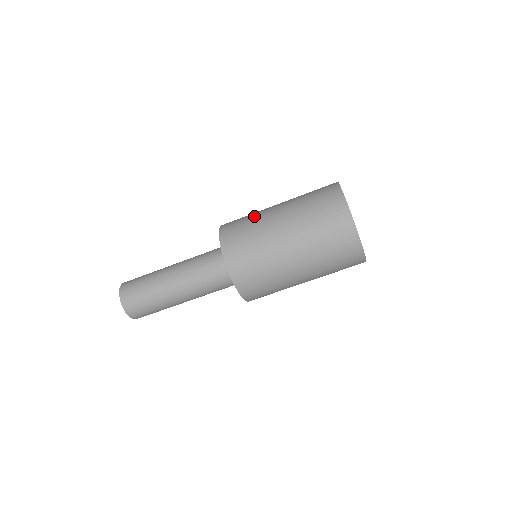
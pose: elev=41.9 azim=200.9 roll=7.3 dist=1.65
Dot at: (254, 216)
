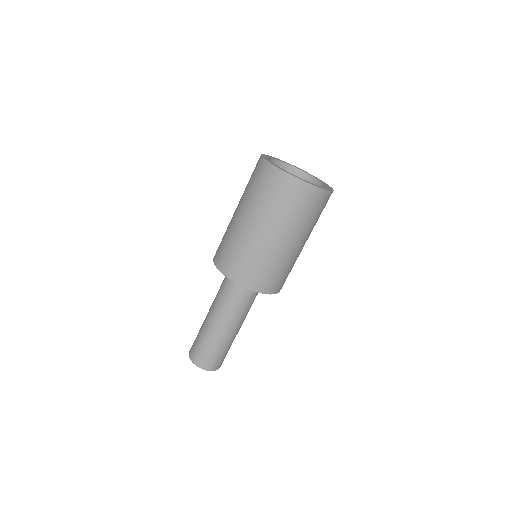
Dot at: occluded
